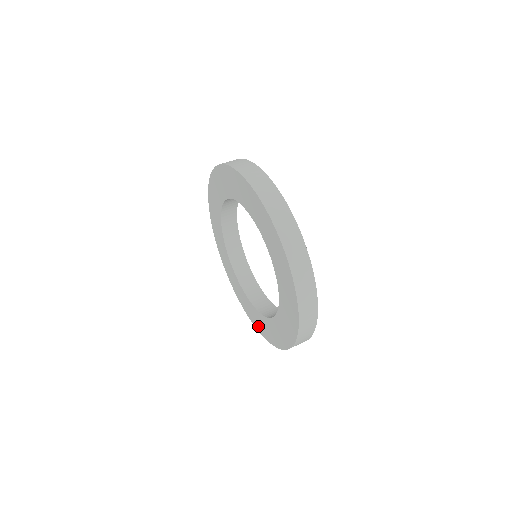
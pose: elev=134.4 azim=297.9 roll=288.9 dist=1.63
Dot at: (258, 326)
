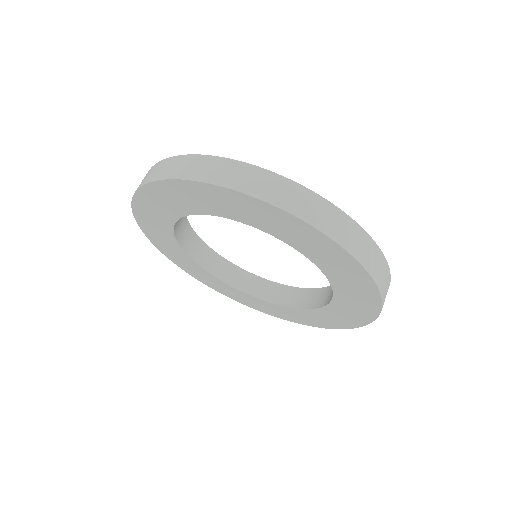
Dot at: (250, 305)
